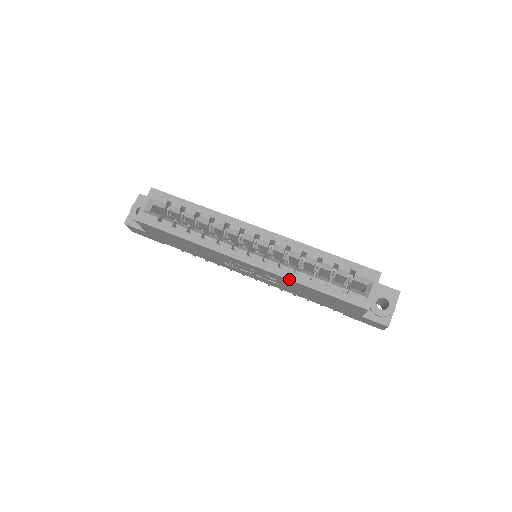
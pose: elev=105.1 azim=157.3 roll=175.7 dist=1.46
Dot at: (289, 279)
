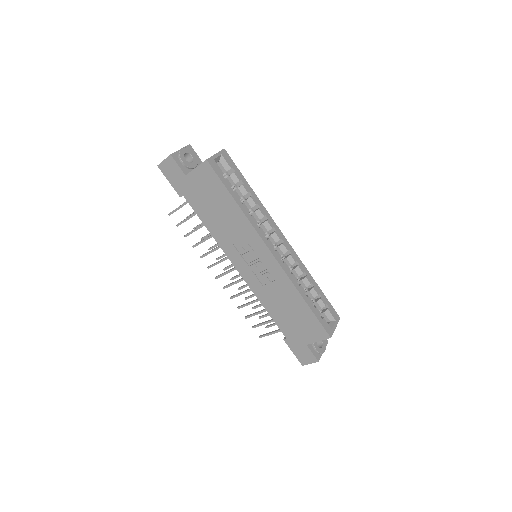
Dot at: (294, 285)
